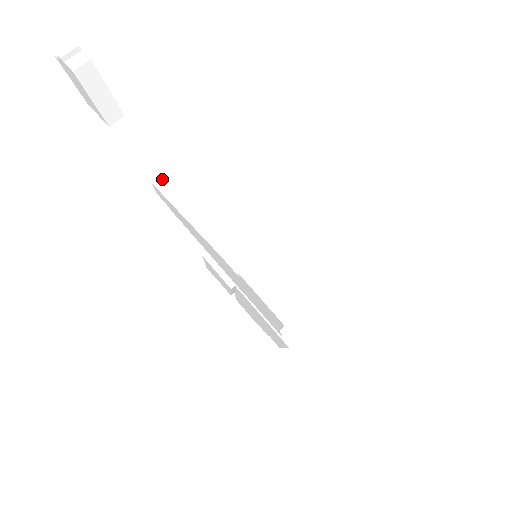
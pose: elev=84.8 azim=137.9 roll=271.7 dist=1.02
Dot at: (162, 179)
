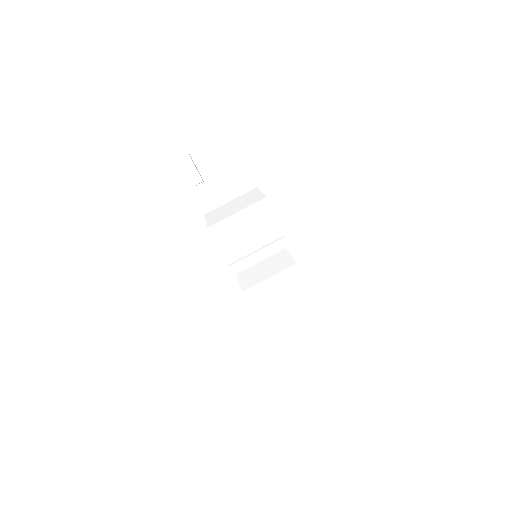
Dot at: occluded
